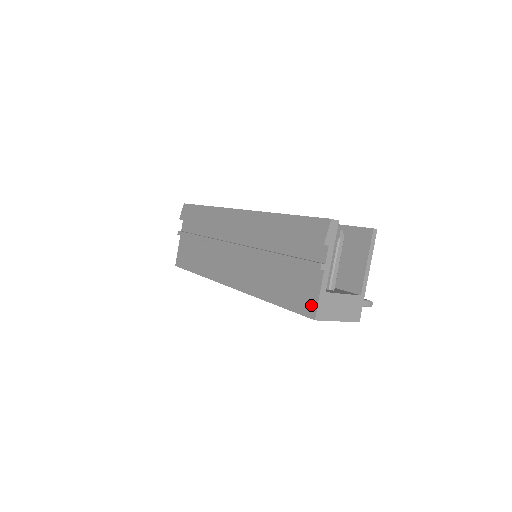
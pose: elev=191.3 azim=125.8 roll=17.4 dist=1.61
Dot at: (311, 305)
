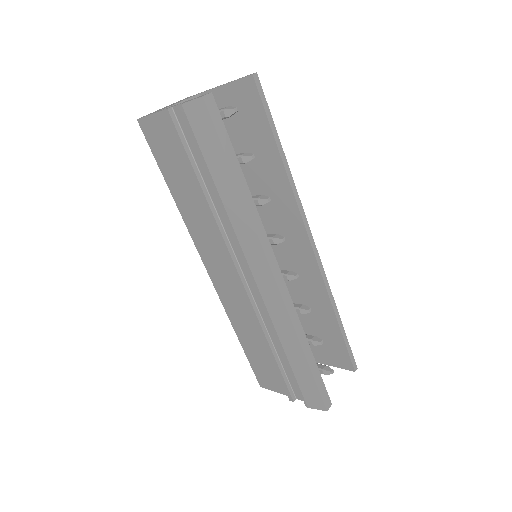
Dot at: (266, 384)
